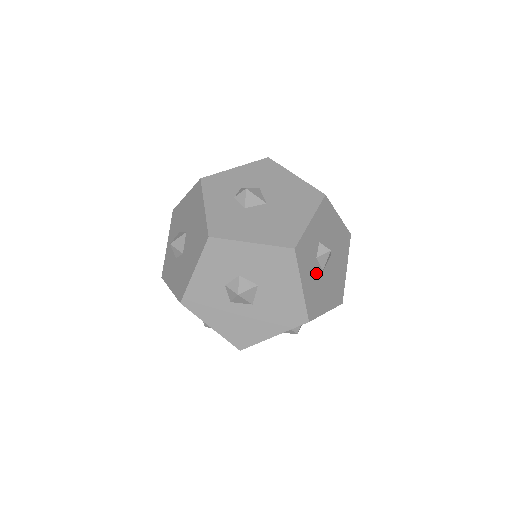
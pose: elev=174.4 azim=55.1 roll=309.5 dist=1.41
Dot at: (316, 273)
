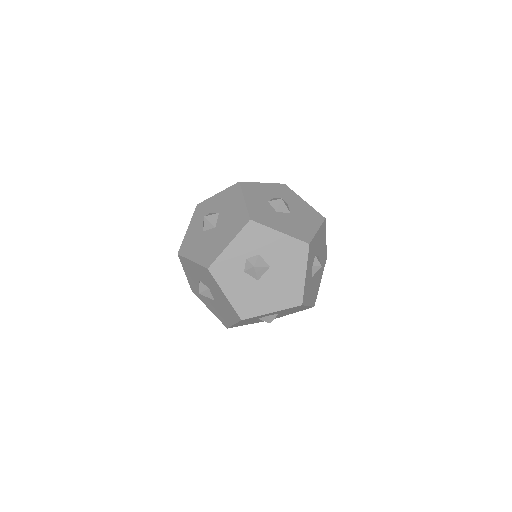
Dot at: (246, 283)
